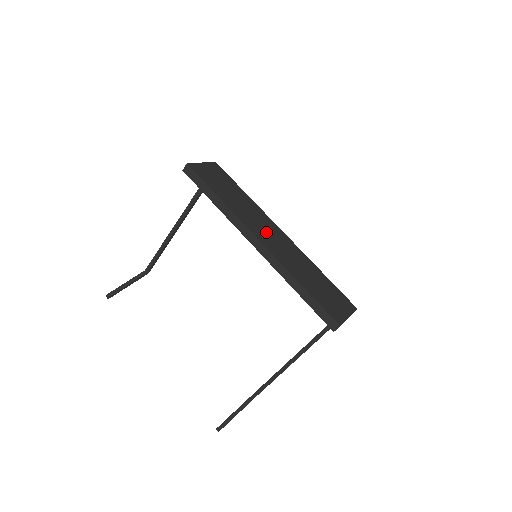
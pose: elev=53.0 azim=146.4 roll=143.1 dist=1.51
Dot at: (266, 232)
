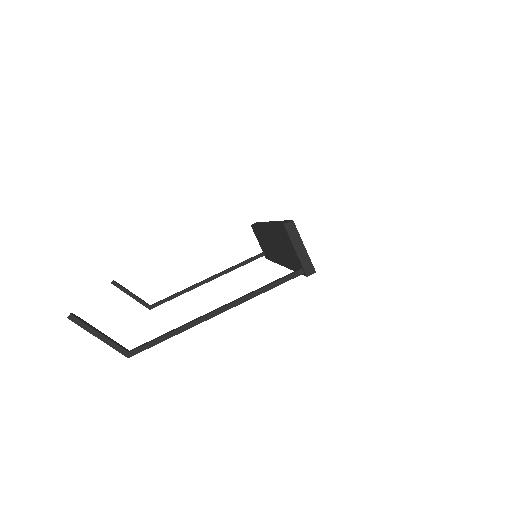
Dot at: occluded
